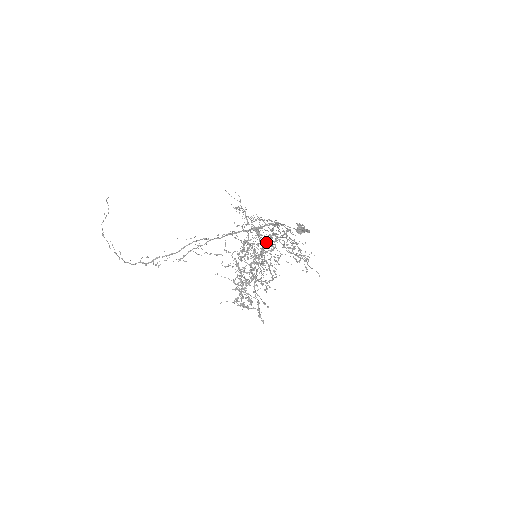
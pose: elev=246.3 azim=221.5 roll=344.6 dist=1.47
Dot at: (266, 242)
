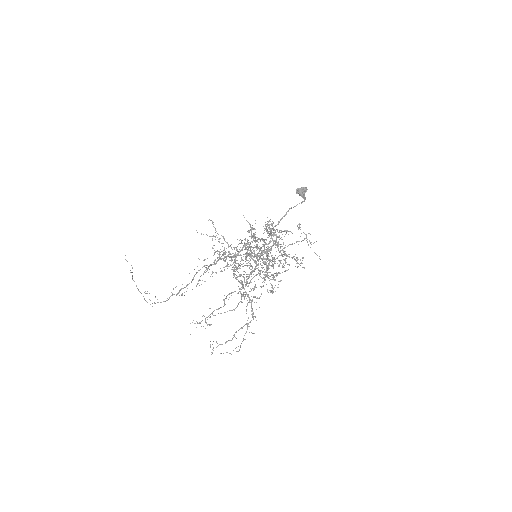
Dot at: occluded
